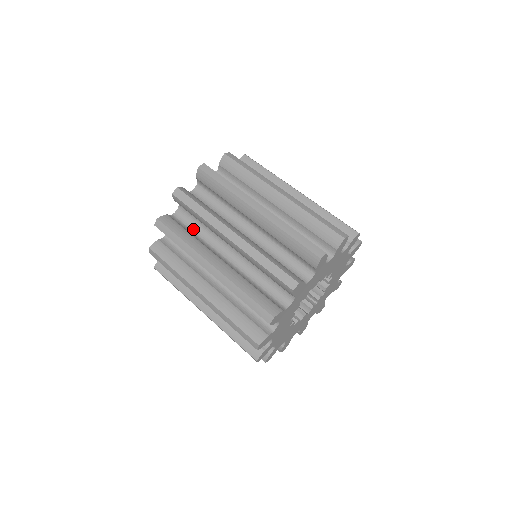
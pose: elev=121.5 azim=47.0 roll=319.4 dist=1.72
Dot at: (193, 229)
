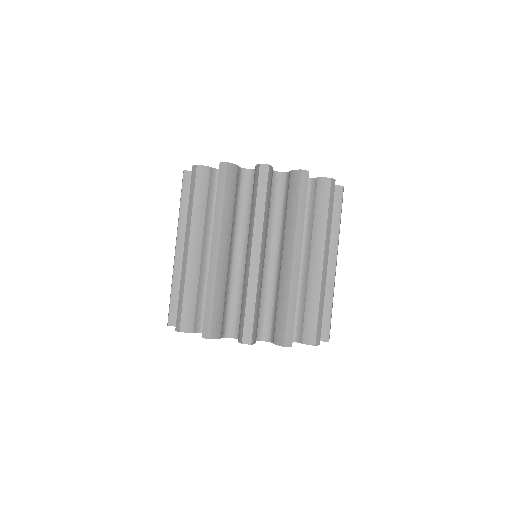
Dot at: (271, 202)
